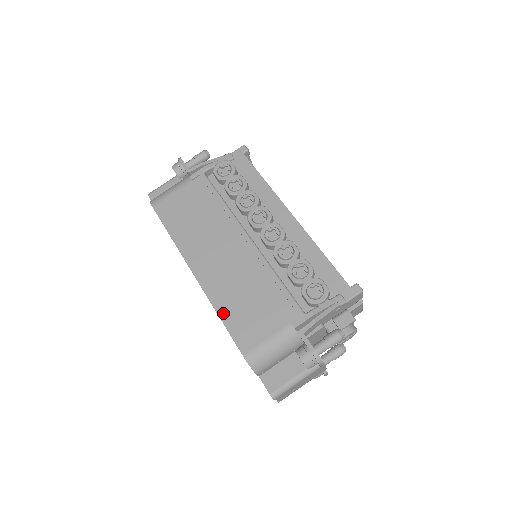
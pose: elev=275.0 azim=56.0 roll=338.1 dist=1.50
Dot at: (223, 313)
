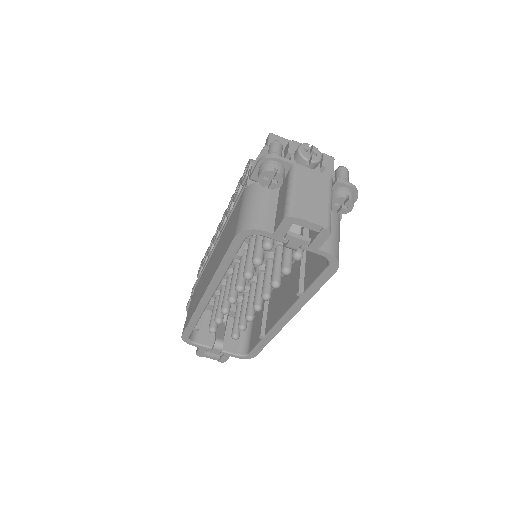
Dot at: (219, 262)
